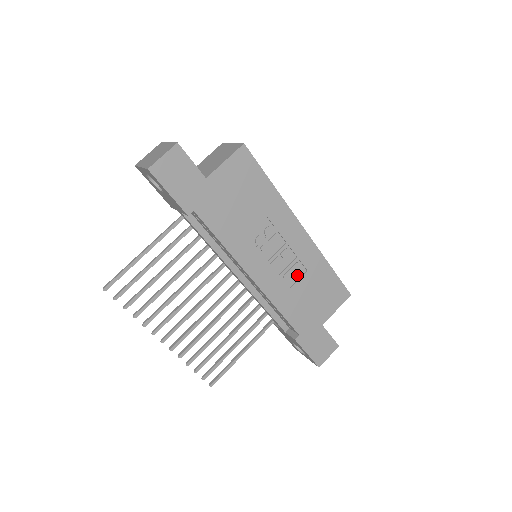
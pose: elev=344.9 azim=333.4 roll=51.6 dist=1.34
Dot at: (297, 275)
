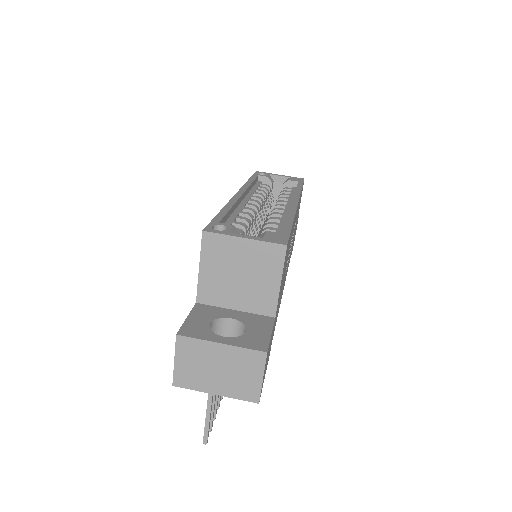
Dot at: occluded
